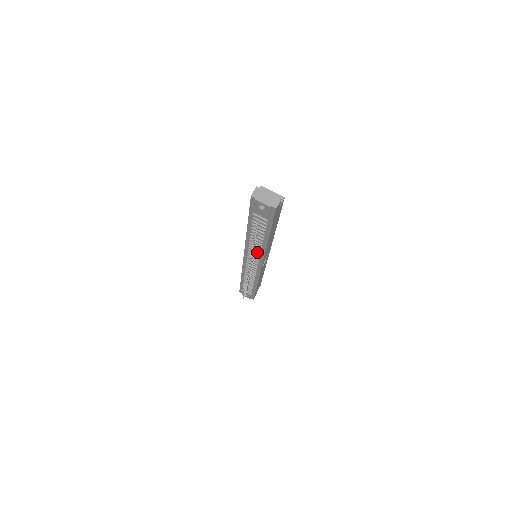
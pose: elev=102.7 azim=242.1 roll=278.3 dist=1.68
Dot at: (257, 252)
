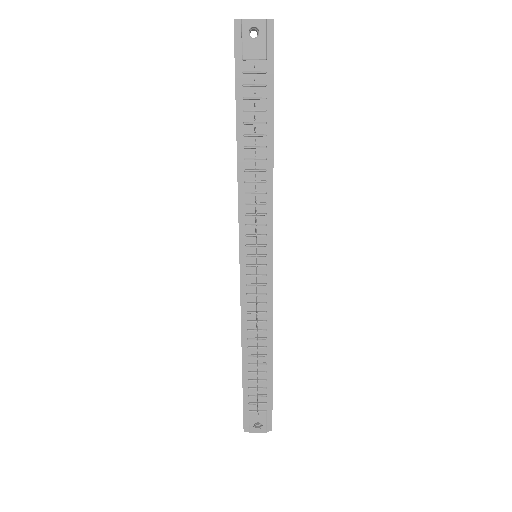
Dot at: (260, 210)
